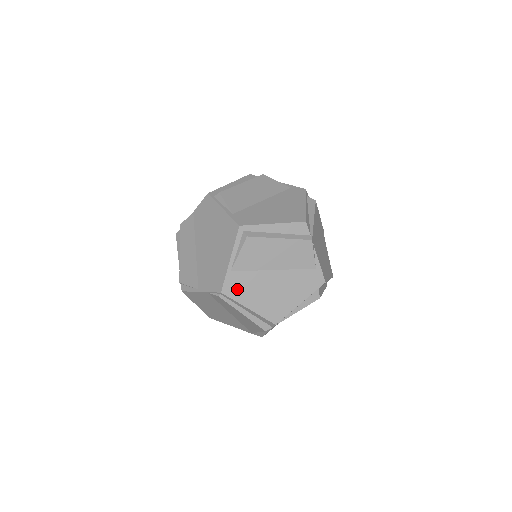
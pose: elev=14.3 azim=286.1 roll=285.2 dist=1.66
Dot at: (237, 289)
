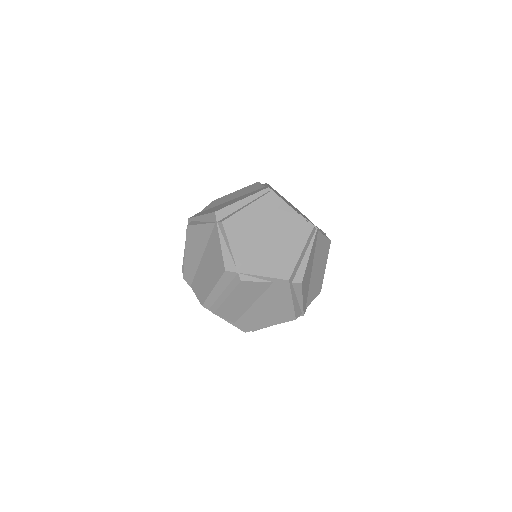
Dot at: occluded
